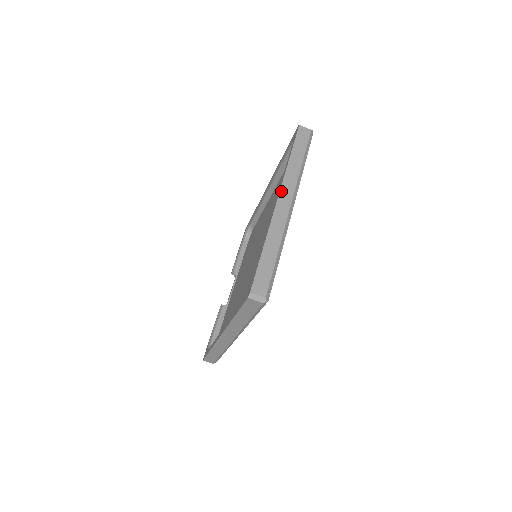
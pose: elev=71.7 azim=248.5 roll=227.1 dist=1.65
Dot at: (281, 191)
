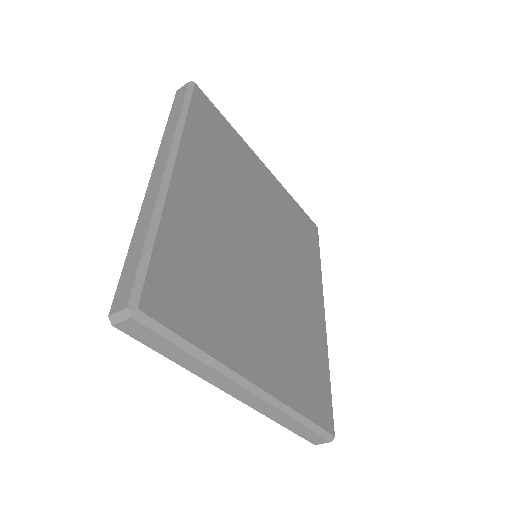
Dot at: (227, 392)
